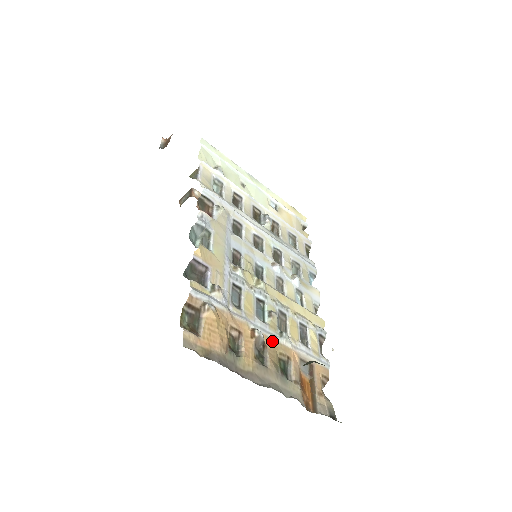
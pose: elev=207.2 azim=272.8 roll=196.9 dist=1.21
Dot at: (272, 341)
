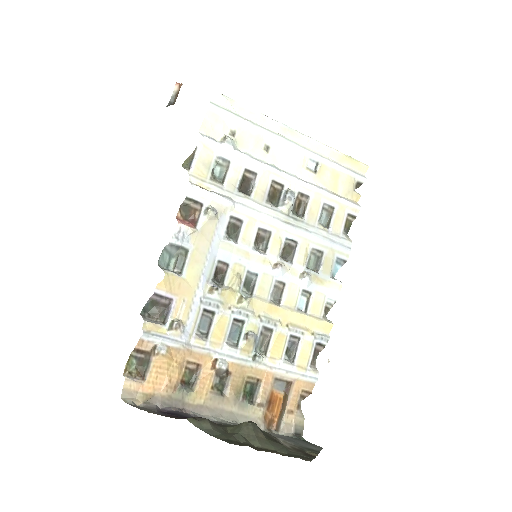
Dot at: (240, 366)
